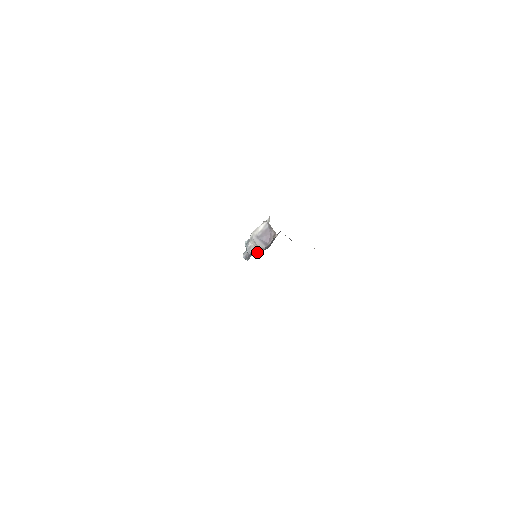
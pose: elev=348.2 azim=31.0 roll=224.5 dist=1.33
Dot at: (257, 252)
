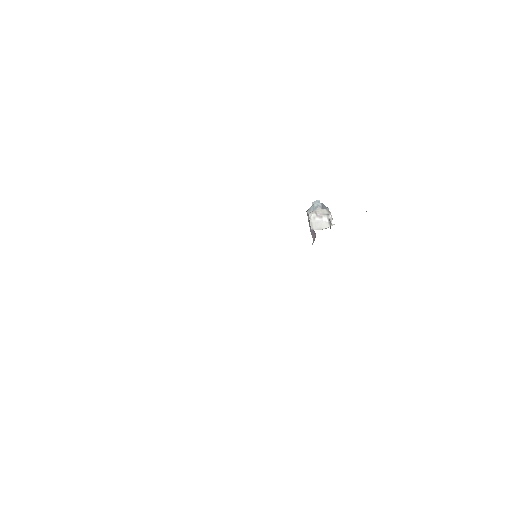
Dot at: occluded
